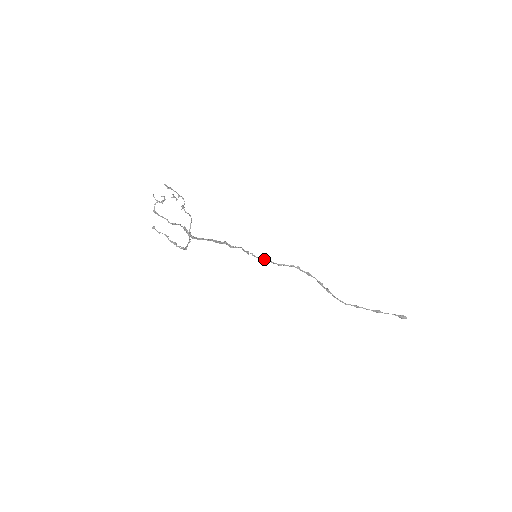
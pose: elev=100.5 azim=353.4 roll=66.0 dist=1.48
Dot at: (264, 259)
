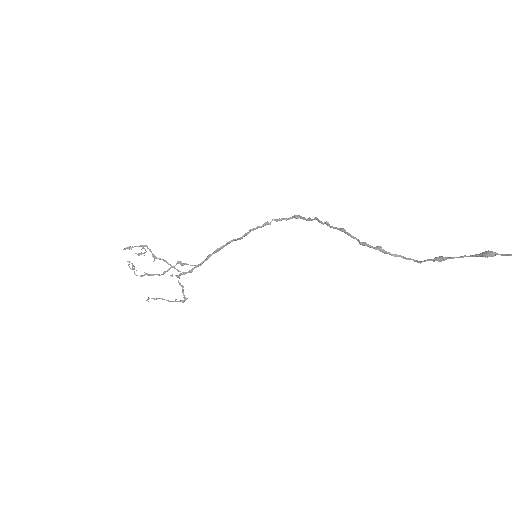
Dot at: (292, 217)
